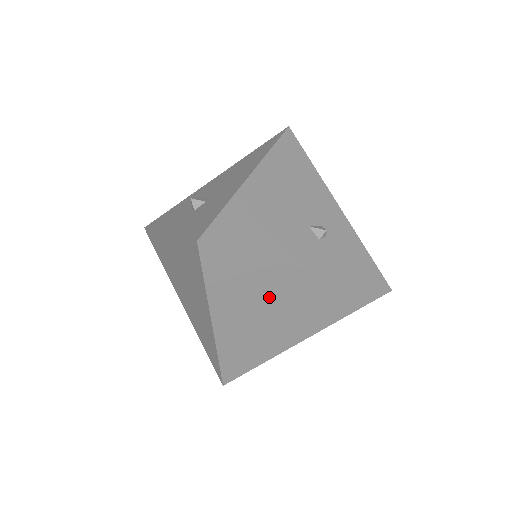
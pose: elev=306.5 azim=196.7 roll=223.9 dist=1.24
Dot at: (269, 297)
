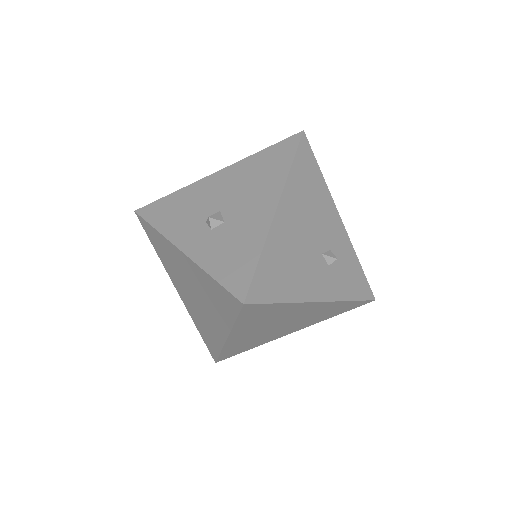
Dot at: (282, 319)
